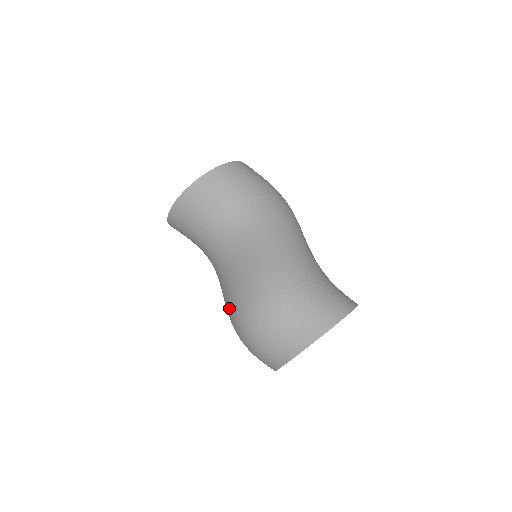
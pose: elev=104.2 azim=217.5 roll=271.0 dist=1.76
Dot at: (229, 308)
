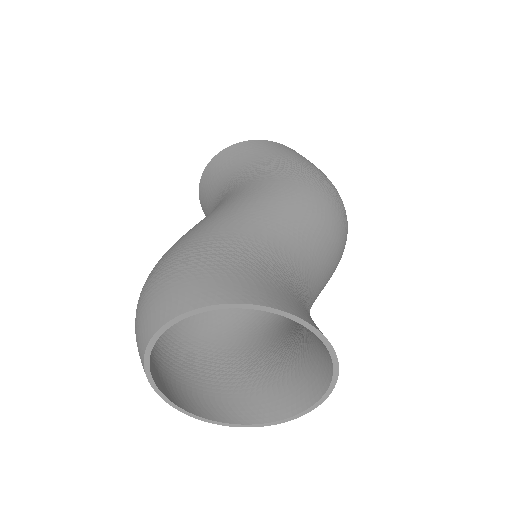
Dot at: occluded
